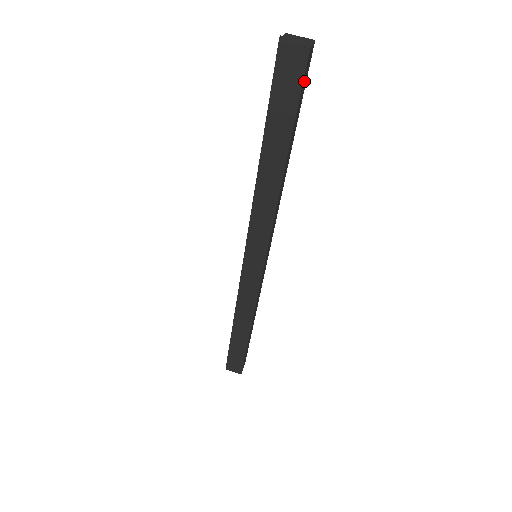
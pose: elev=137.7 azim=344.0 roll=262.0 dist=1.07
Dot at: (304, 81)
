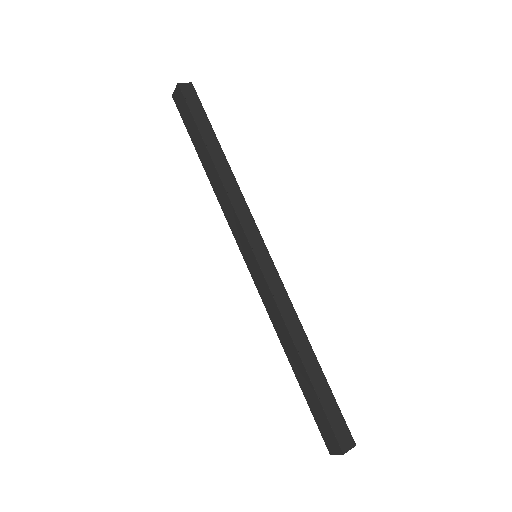
Dot at: (194, 103)
